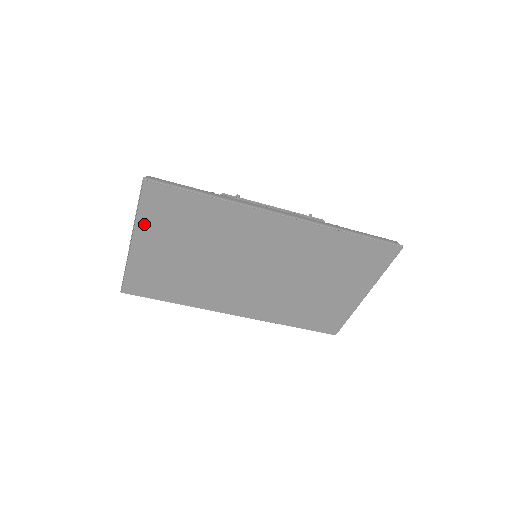
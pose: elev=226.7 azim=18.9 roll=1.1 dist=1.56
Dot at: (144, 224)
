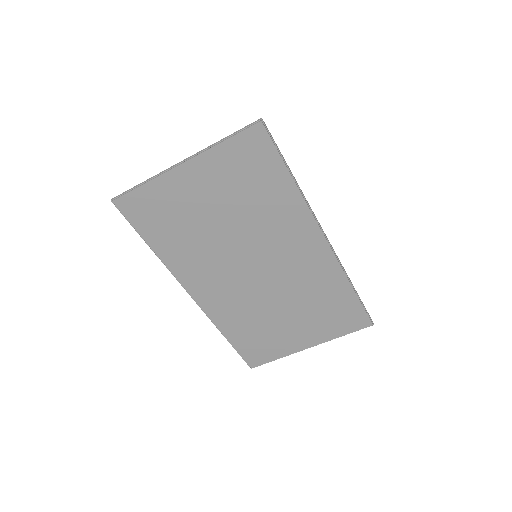
Dot at: (214, 157)
